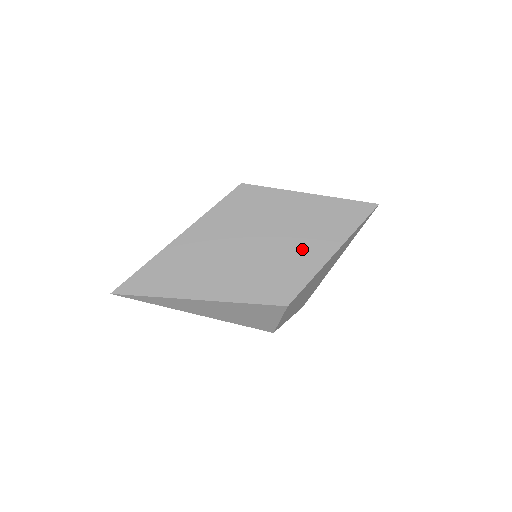
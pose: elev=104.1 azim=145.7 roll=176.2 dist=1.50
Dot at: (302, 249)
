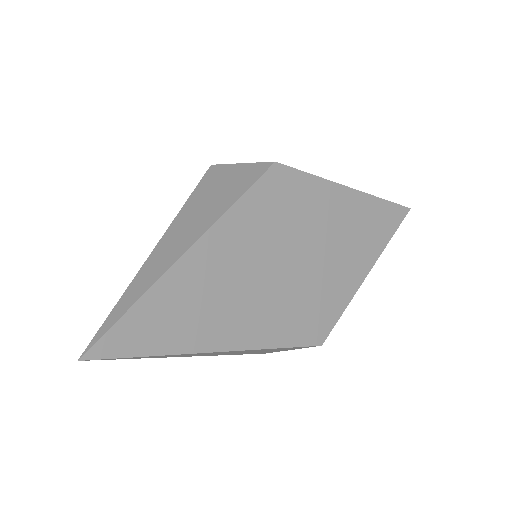
Dot at: (339, 268)
